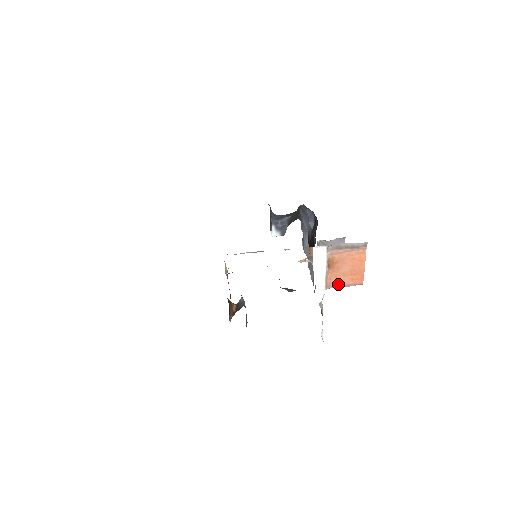
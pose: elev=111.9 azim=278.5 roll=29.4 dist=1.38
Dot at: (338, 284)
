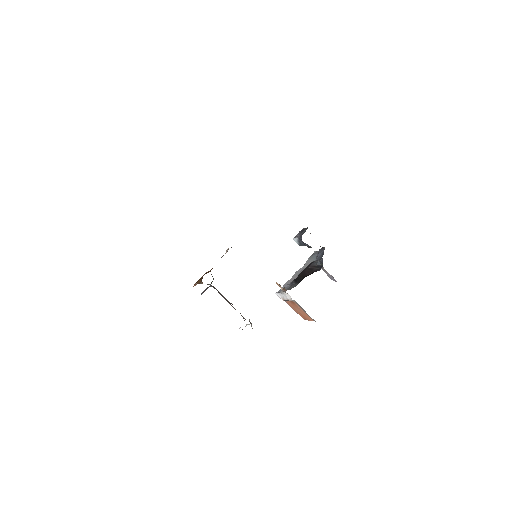
Dot at: (290, 306)
